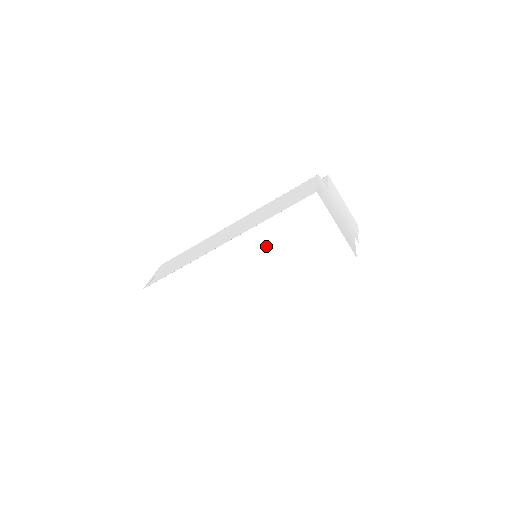
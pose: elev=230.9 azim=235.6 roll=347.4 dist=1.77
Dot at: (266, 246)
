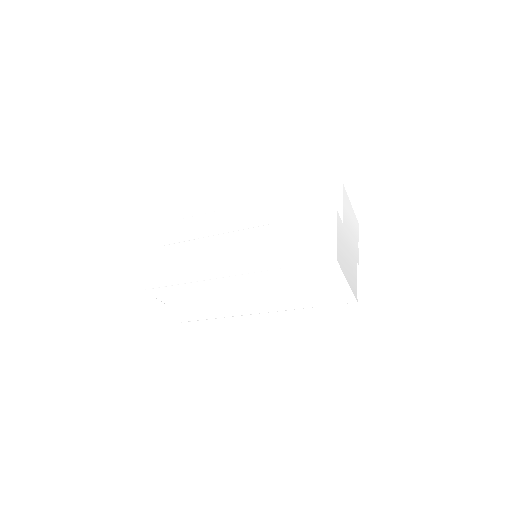
Dot at: (274, 283)
